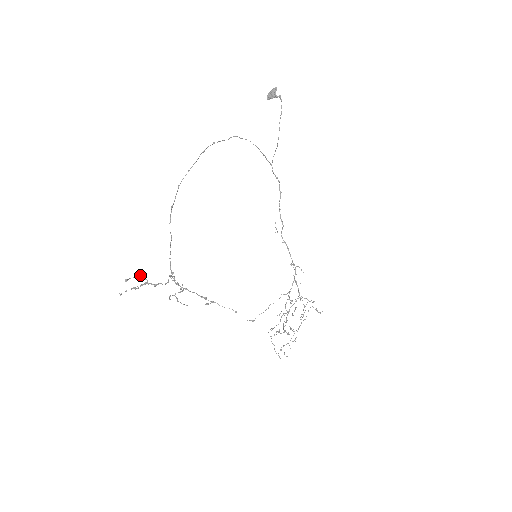
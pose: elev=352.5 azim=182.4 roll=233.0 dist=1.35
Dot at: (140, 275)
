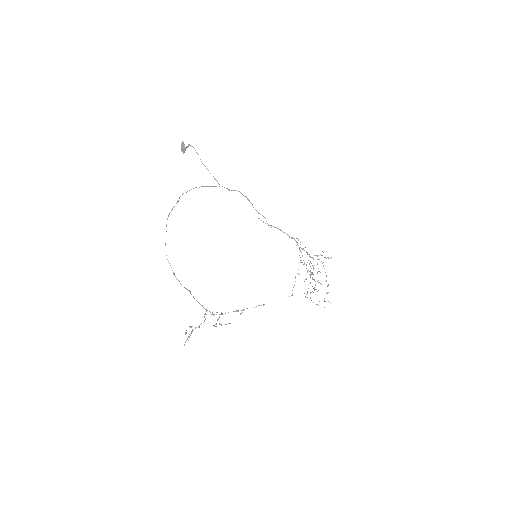
Dot at: occluded
